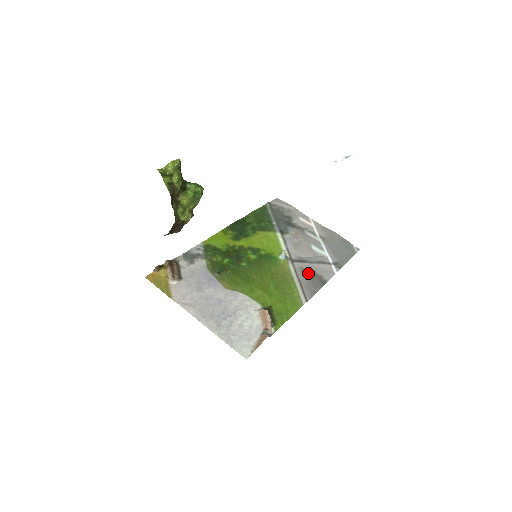
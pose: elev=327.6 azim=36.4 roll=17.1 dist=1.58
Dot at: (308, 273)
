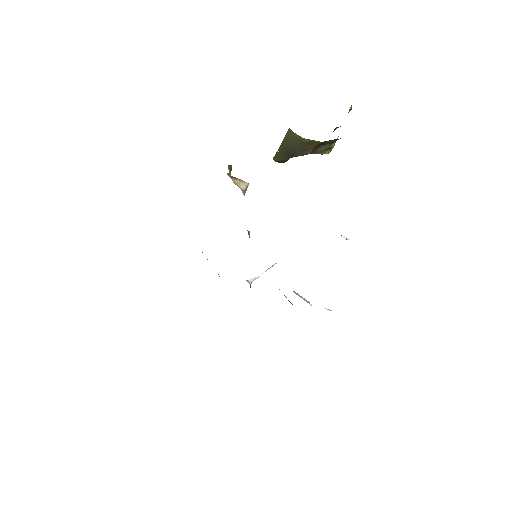
Dot at: occluded
